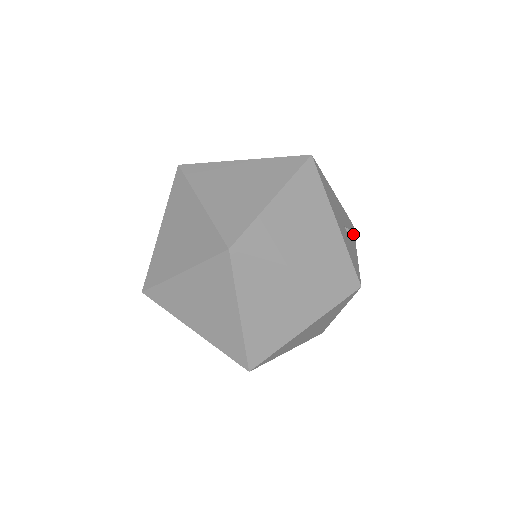
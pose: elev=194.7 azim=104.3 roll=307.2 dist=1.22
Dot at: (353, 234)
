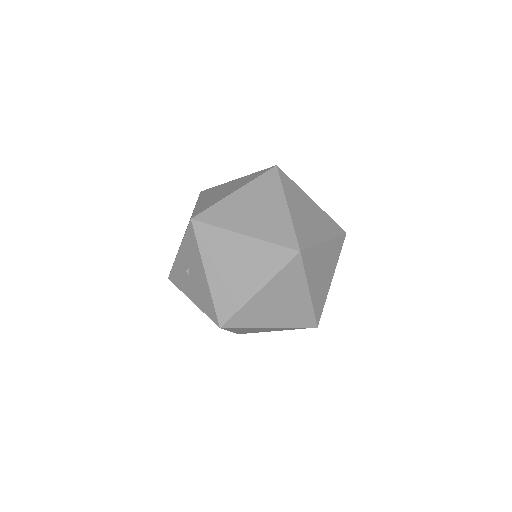
Dot at: occluded
